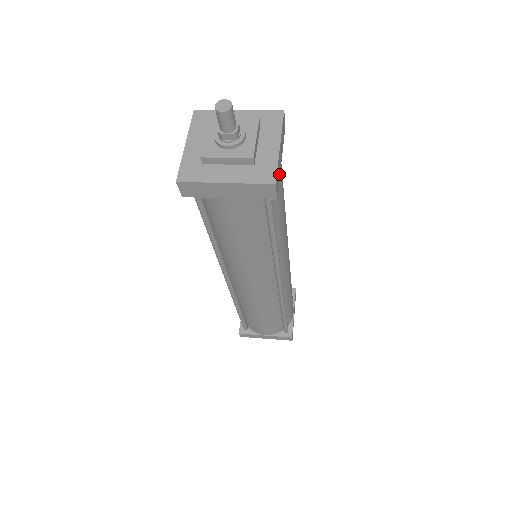
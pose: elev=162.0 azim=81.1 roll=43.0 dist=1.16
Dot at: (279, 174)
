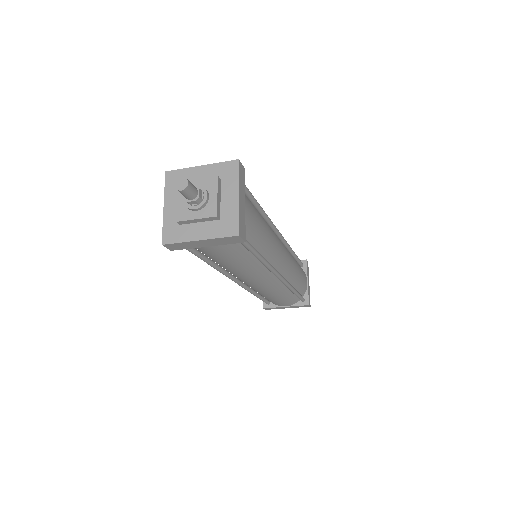
Dot at: (244, 219)
